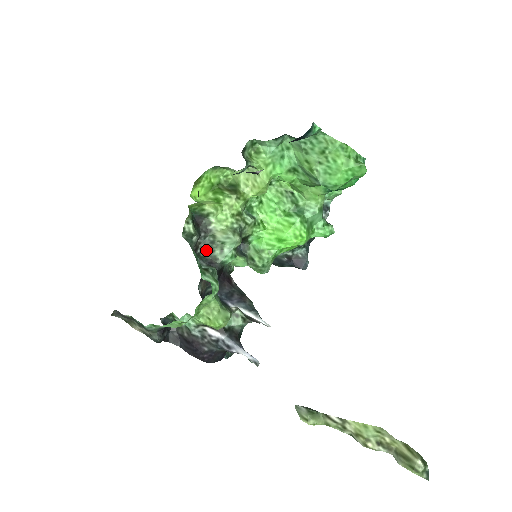
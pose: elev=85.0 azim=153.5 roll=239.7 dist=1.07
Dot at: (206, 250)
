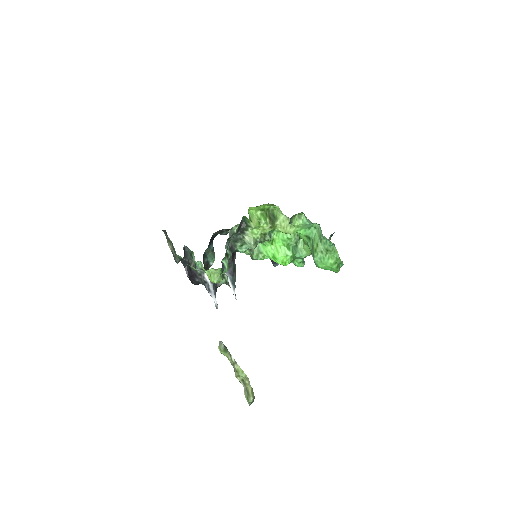
Dot at: (234, 239)
